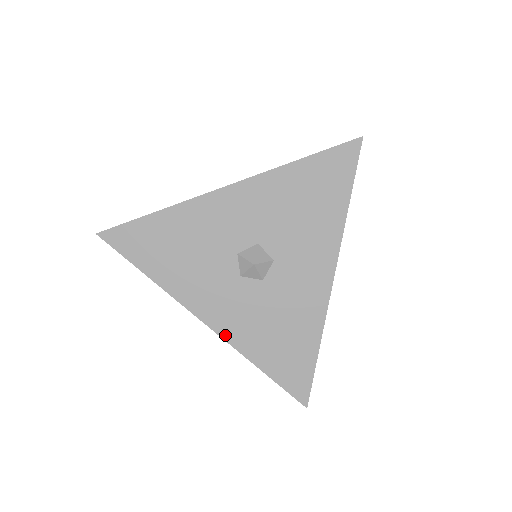
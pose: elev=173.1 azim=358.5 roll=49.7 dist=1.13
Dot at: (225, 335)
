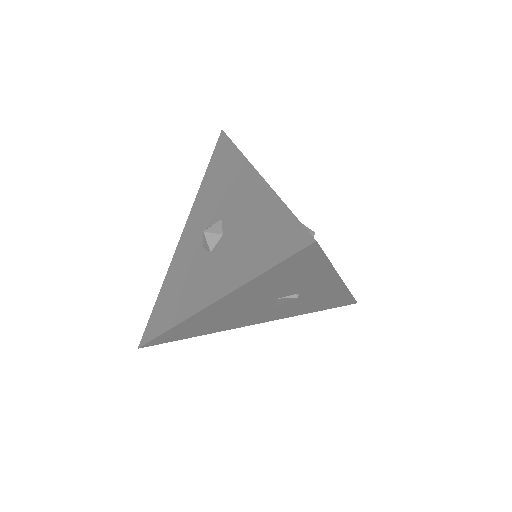
Dot at: (223, 293)
